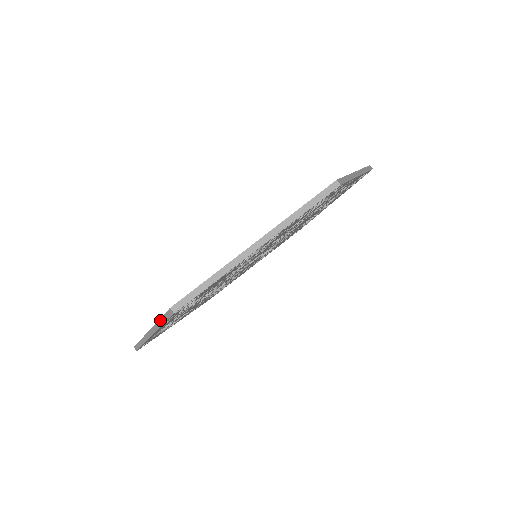
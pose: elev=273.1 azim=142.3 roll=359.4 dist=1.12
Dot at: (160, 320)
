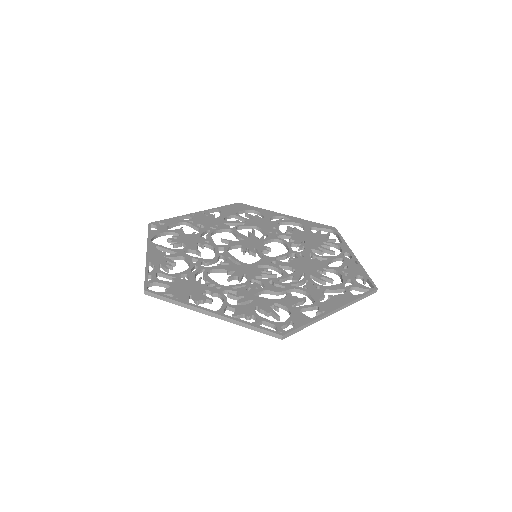
Dot at: (145, 273)
